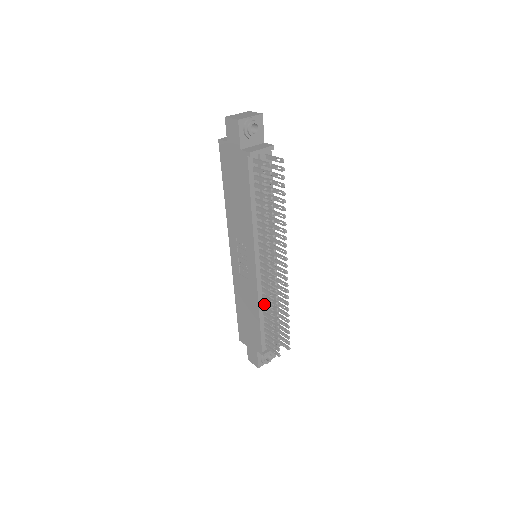
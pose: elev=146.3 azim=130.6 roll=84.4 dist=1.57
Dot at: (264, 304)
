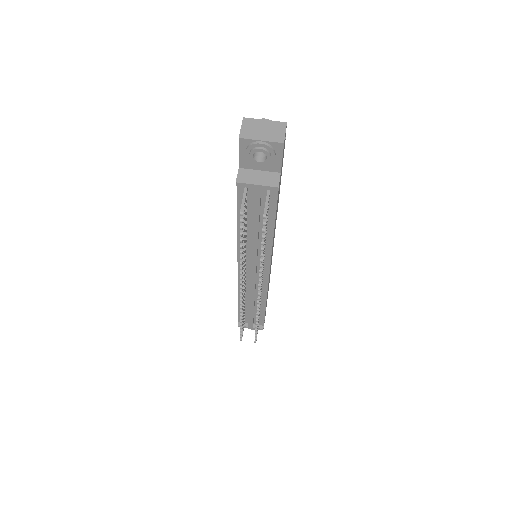
Dot at: (246, 296)
